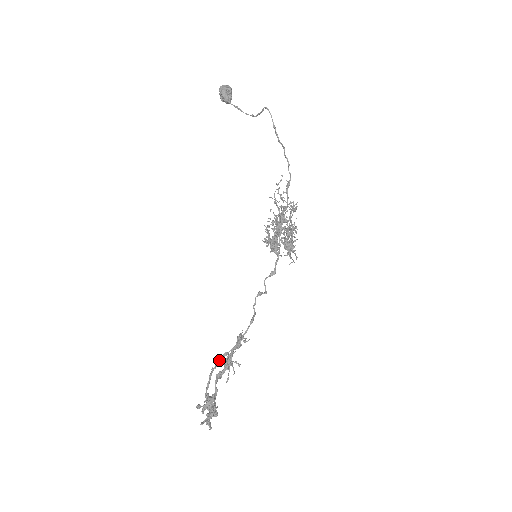
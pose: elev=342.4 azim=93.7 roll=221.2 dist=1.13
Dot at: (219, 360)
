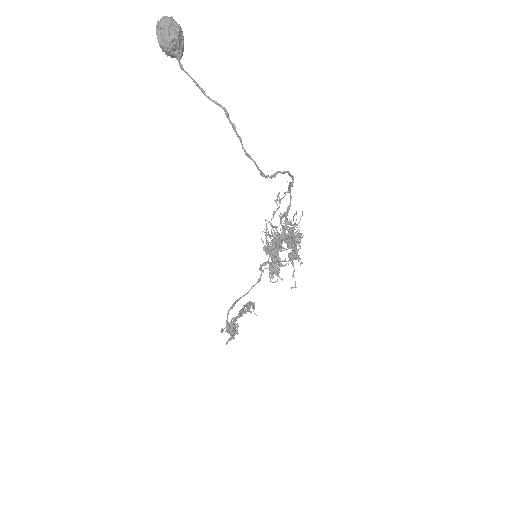
Dot at: (233, 305)
